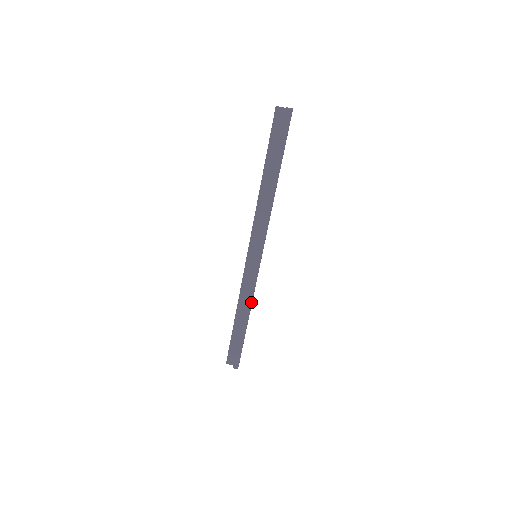
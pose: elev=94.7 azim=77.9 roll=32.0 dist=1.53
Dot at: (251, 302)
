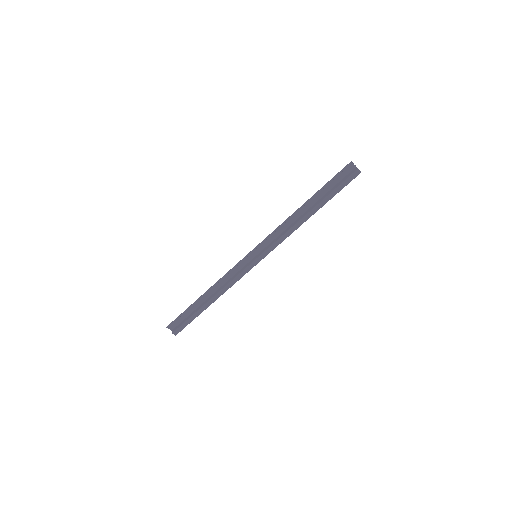
Dot at: occluded
